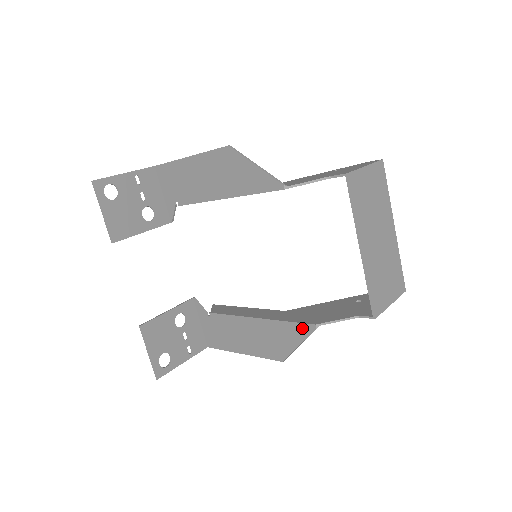
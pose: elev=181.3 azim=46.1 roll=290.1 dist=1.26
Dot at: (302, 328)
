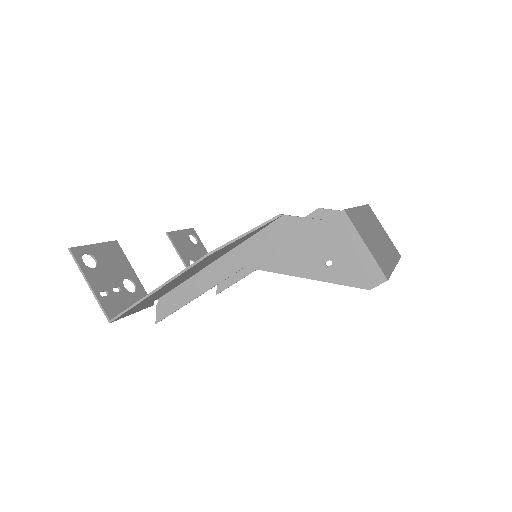
Dot at: occluded
